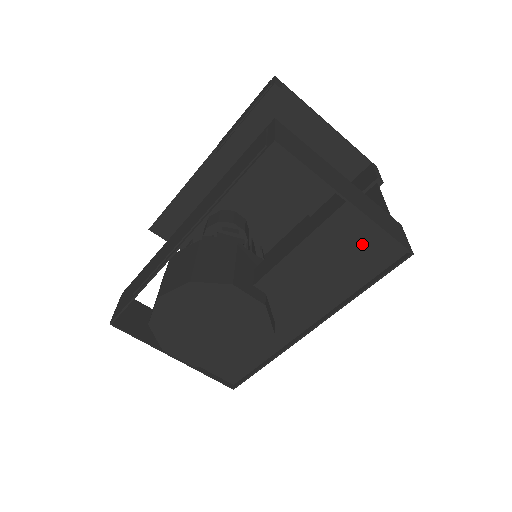
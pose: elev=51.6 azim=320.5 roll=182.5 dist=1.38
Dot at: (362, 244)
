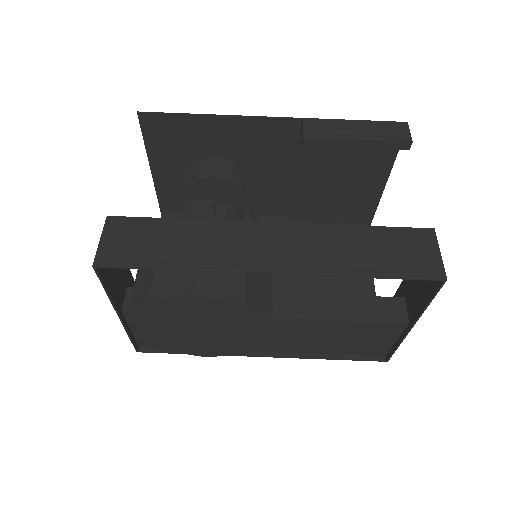
Dot at: (373, 341)
